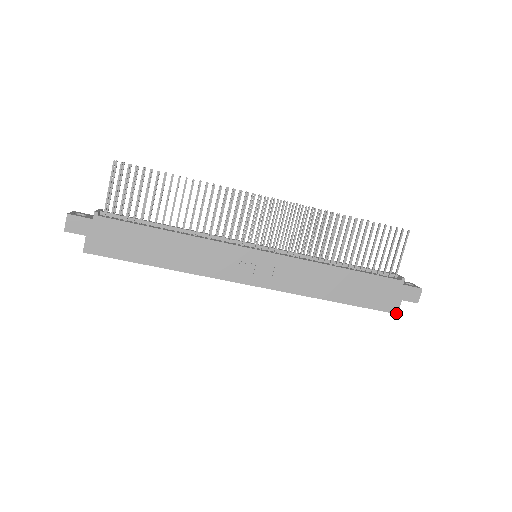
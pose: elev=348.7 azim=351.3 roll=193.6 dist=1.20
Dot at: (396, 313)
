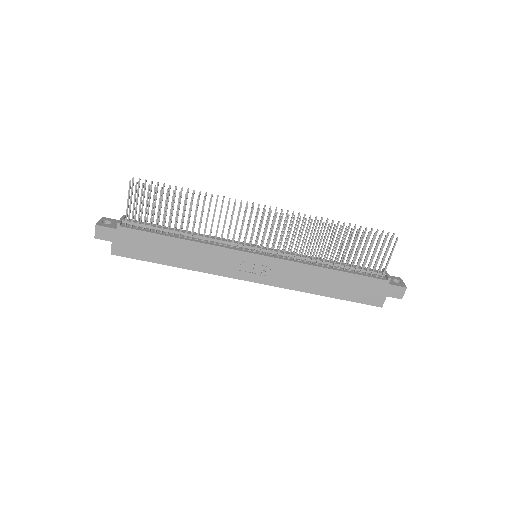
Dot at: (381, 306)
